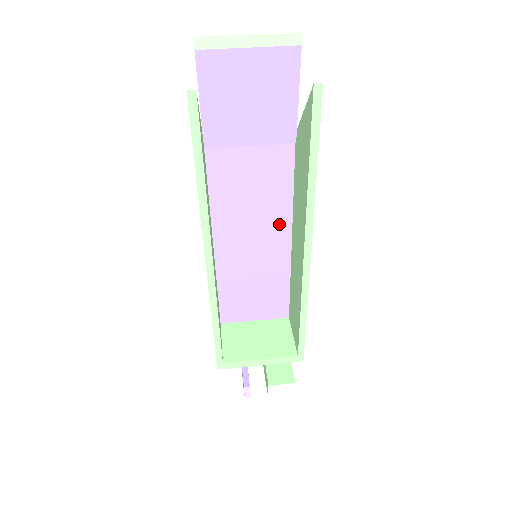
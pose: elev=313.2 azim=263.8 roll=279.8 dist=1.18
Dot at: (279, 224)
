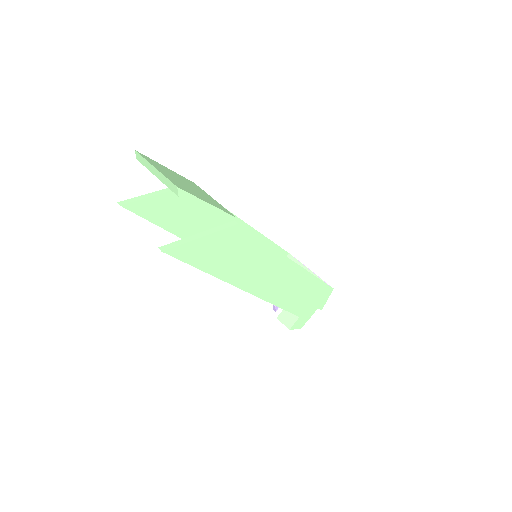
Dot at: occluded
